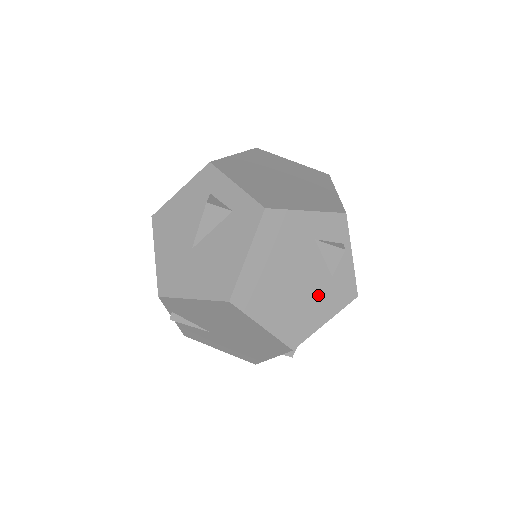
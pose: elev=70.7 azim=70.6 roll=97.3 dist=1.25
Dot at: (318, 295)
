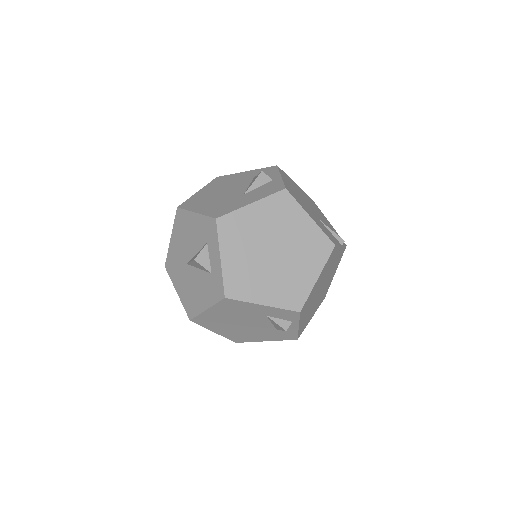
Dot at: (262, 332)
